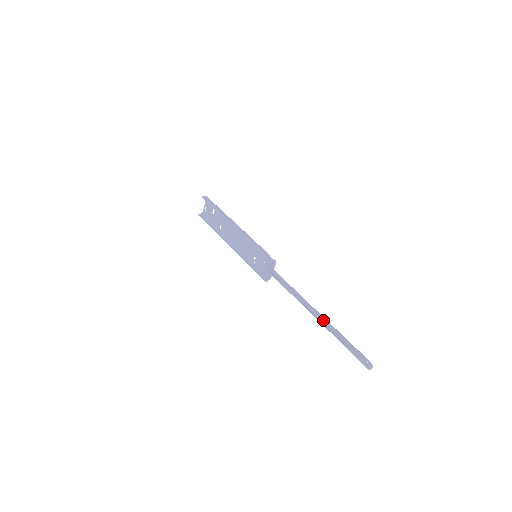
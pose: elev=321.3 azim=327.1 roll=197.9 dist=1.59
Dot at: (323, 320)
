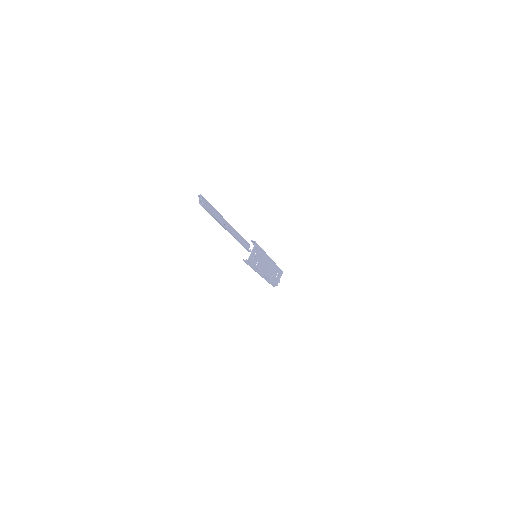
Dot at: occluded
